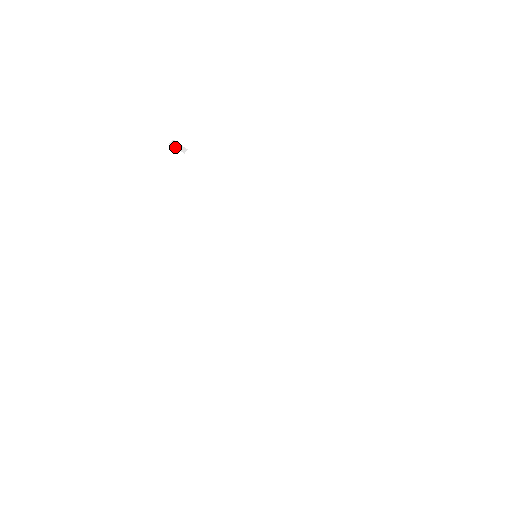
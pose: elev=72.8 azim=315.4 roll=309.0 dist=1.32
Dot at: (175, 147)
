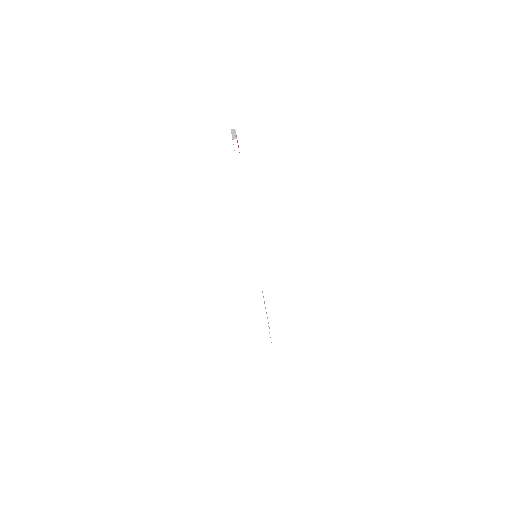
Dot at: (231, 133)
